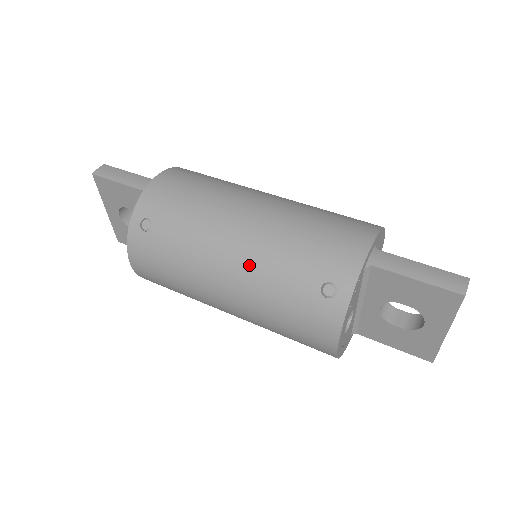
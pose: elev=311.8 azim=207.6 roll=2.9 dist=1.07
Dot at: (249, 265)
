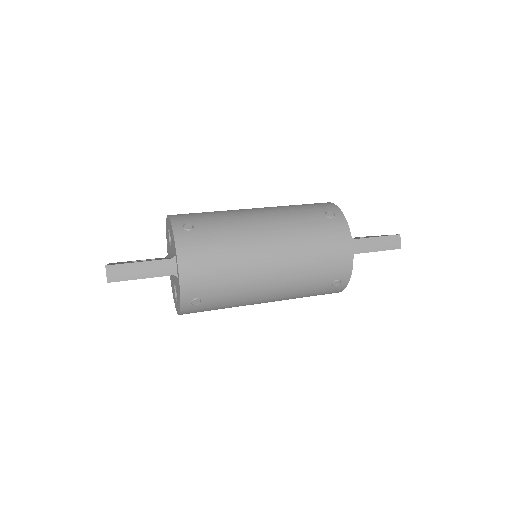
Dot at: (284, 292)
